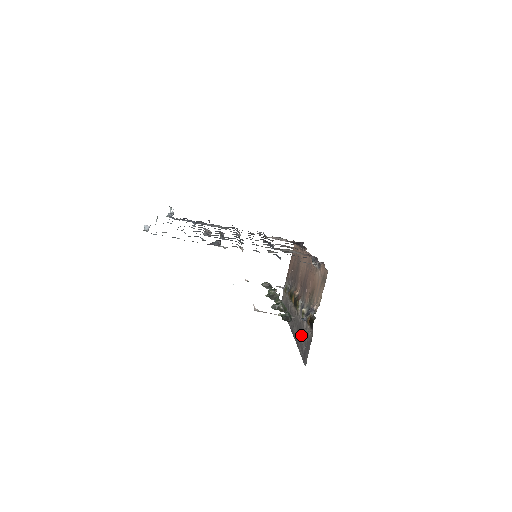
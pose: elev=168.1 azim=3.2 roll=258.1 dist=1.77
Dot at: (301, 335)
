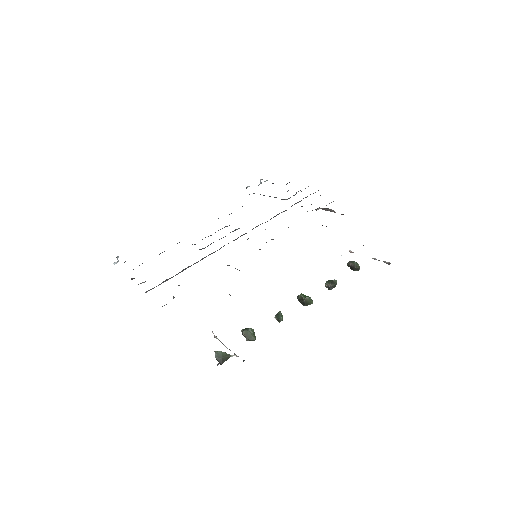
Dot at: occluded
